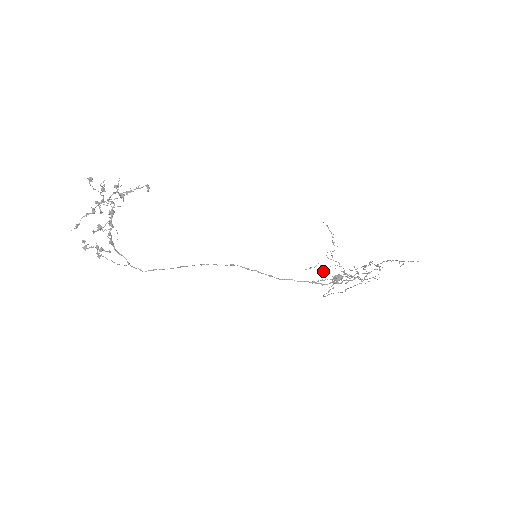
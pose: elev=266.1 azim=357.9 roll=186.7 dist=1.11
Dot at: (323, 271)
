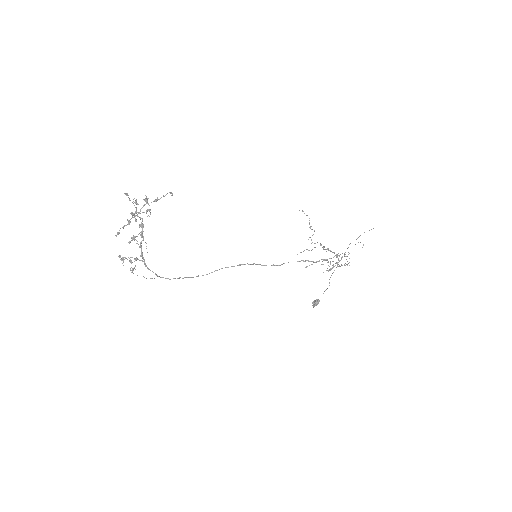
Dot at: occluded
